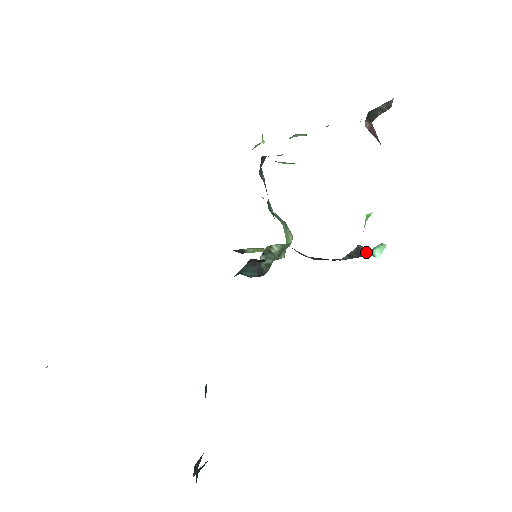
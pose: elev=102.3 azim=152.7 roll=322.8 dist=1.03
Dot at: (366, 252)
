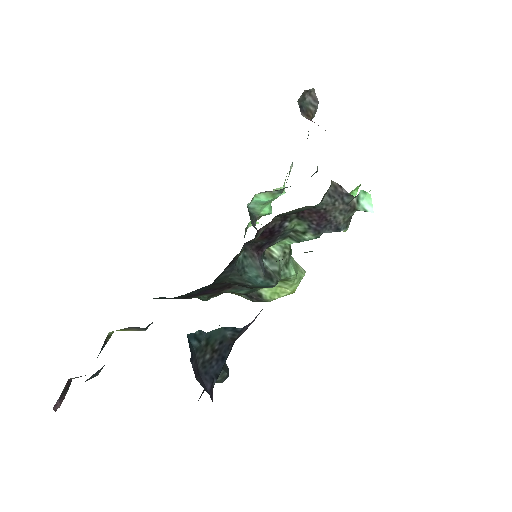
Dot at: (346, 191)
